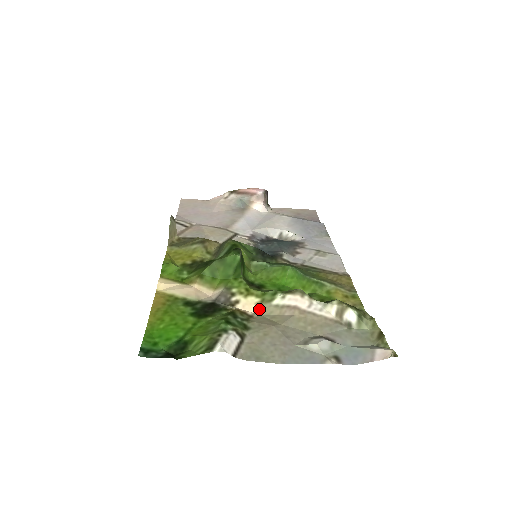
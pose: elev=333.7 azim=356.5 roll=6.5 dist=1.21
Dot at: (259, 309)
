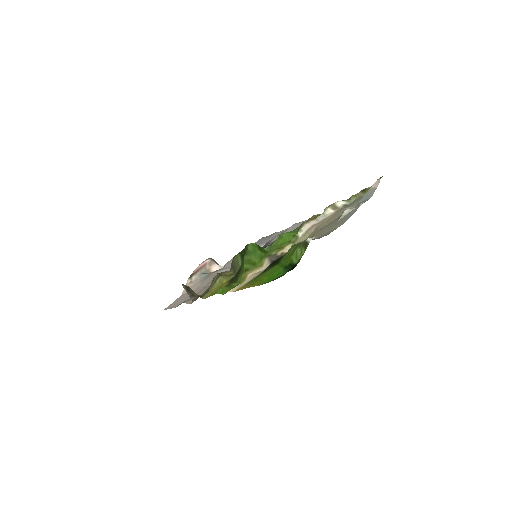
Dot at: occluded
